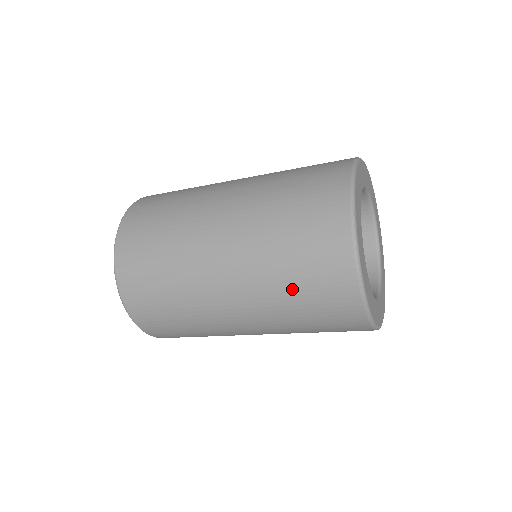
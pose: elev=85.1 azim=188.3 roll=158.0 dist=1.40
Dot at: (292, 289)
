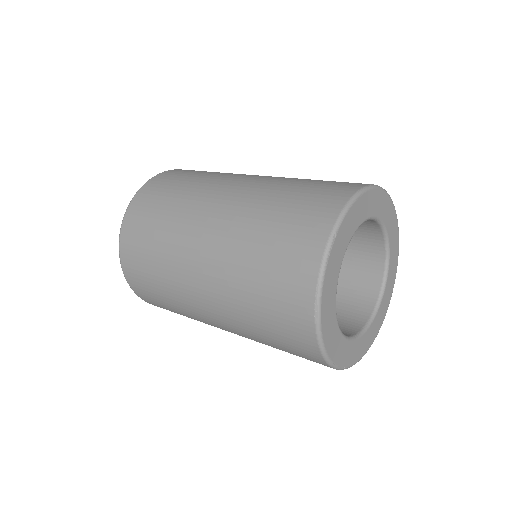
Dot at: (254, 292)
